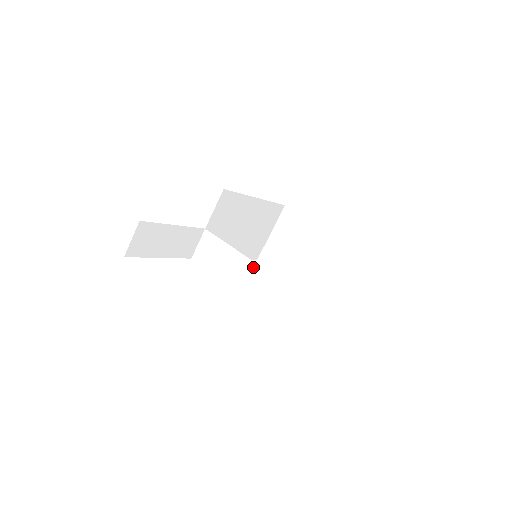
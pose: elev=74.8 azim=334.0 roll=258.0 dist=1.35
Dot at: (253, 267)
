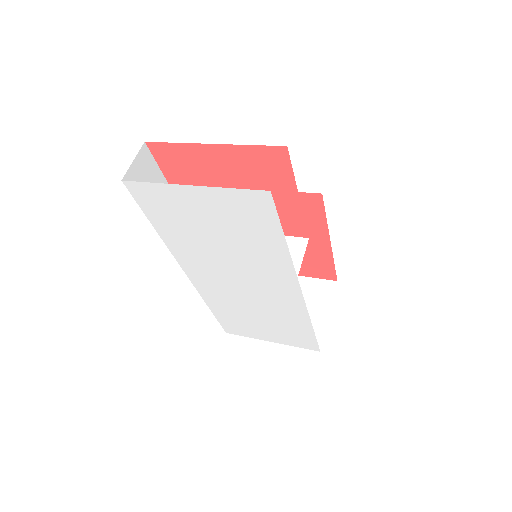
Dot at: occluded
